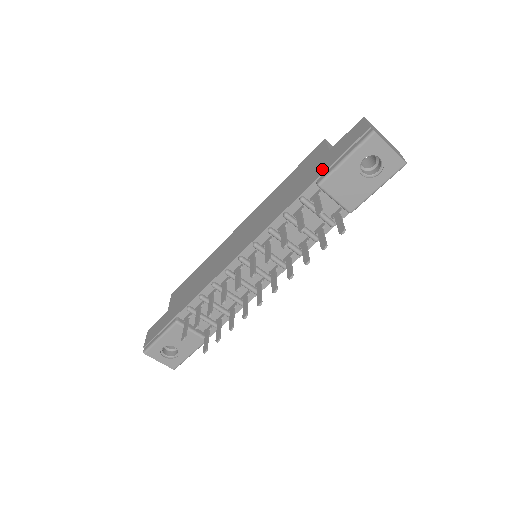
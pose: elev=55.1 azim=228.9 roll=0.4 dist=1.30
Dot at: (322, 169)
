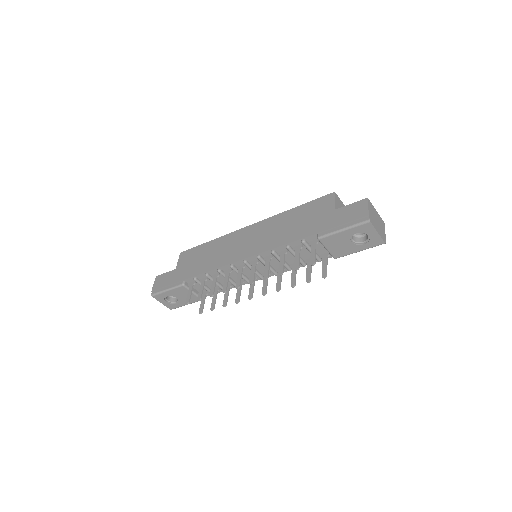
Dot at: (325, 226)
